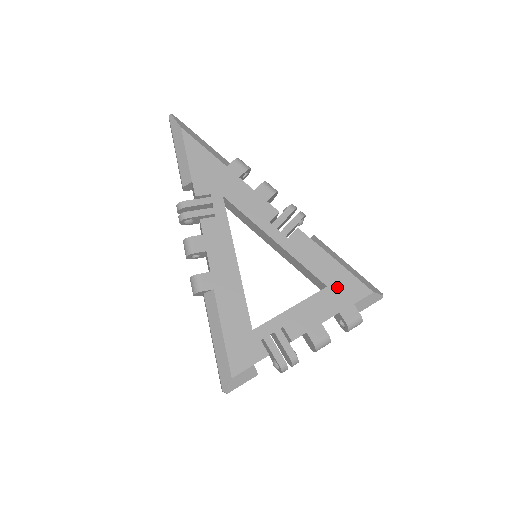
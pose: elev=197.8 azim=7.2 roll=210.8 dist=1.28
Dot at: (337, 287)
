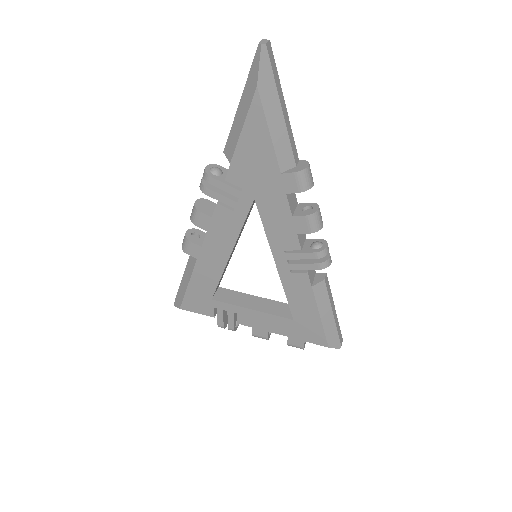
Dot at: (302, 326)
